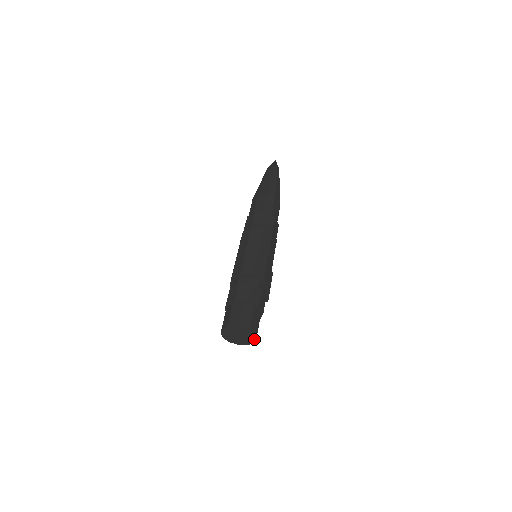
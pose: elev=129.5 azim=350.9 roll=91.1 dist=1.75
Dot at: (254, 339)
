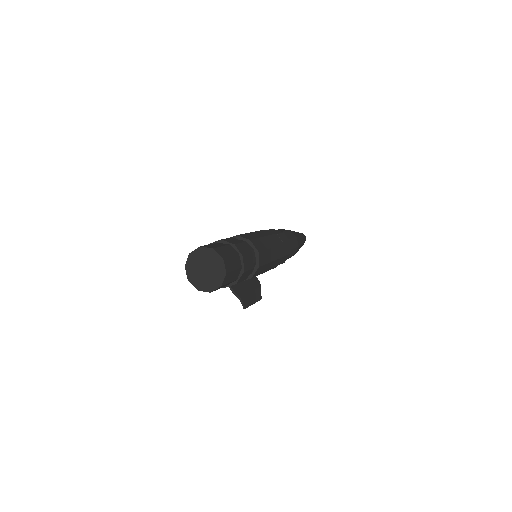
Dot at: (221, 280)
